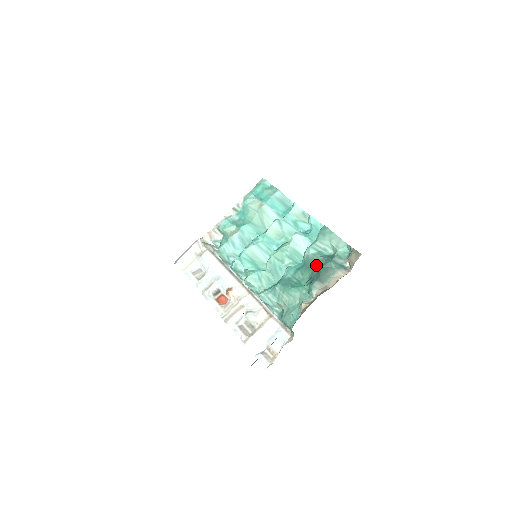
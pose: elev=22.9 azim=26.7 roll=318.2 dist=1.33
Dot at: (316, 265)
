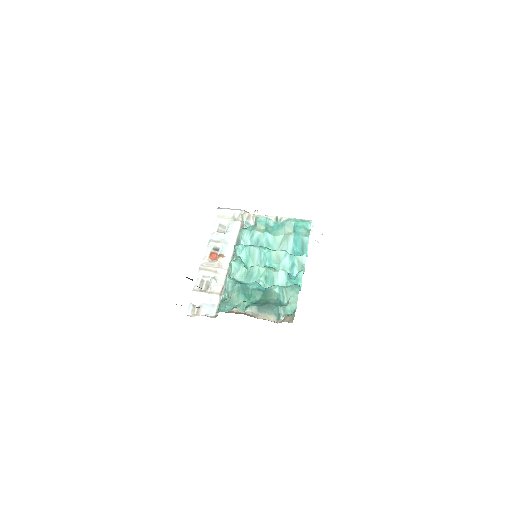
Dot at: (269, 299)
